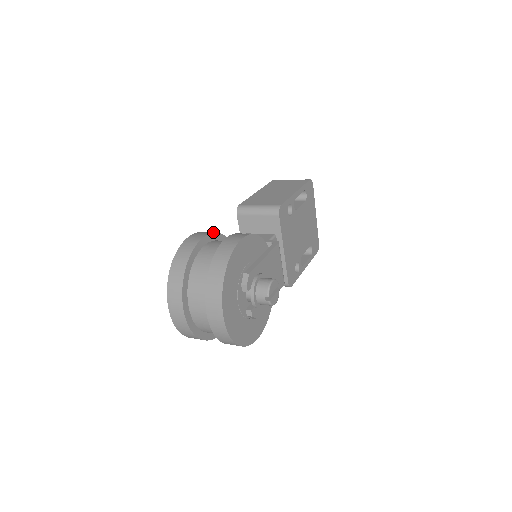
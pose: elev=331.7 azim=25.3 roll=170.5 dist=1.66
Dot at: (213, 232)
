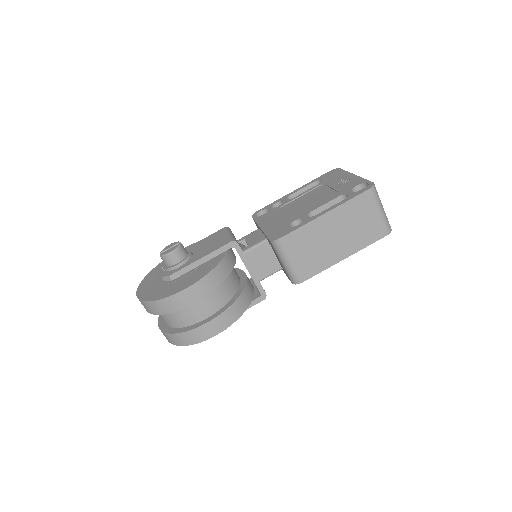
Dot at: (212, 289)
